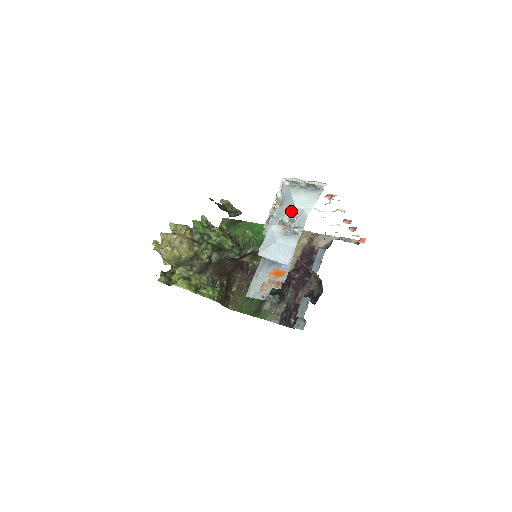
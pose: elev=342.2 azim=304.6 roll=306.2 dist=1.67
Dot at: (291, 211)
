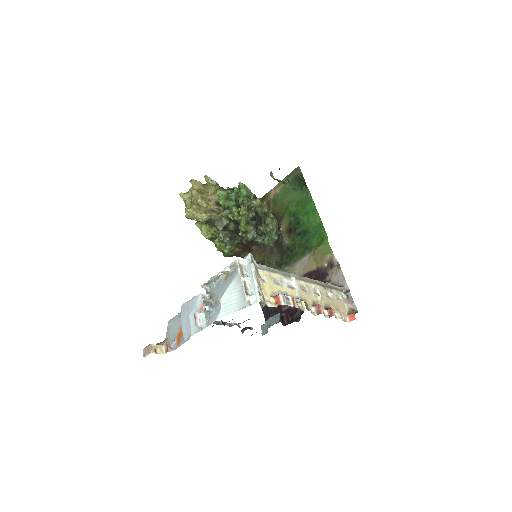
Dot at: (218, 298)
